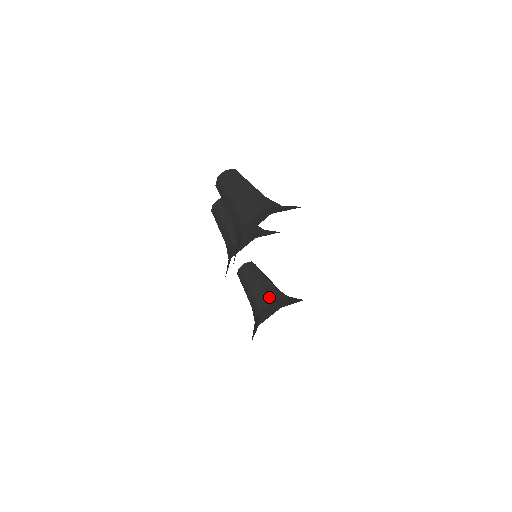
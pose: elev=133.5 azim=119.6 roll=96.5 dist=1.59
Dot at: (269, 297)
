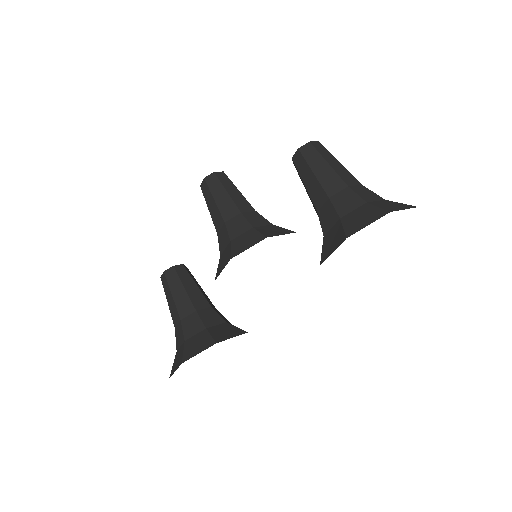
Dot at: (220, 316)
